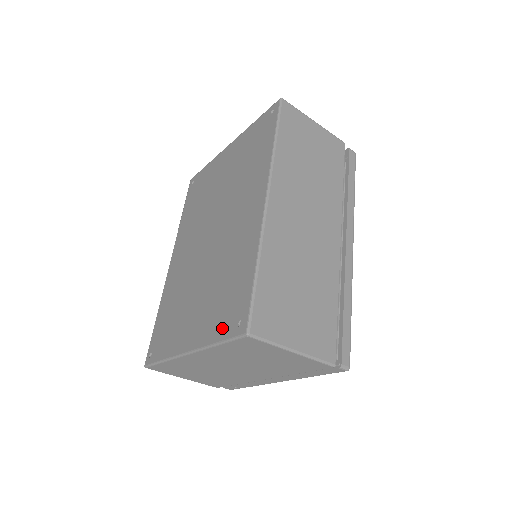
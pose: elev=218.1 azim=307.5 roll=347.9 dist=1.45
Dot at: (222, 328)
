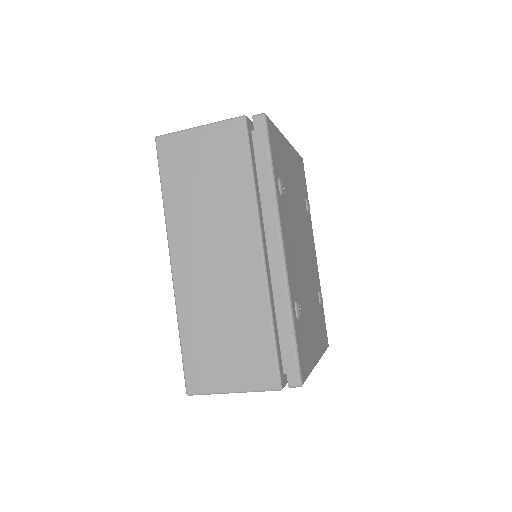
Dot at: occluded
